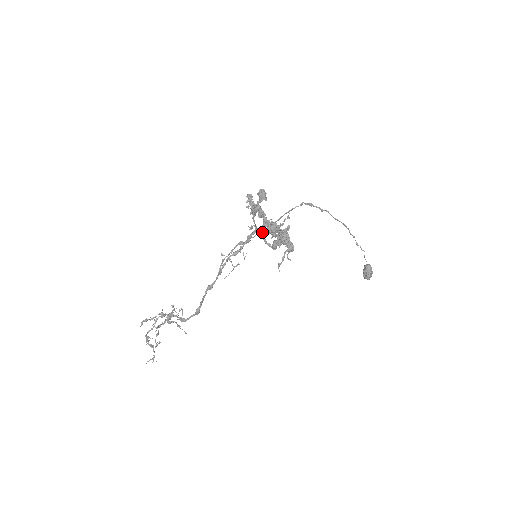
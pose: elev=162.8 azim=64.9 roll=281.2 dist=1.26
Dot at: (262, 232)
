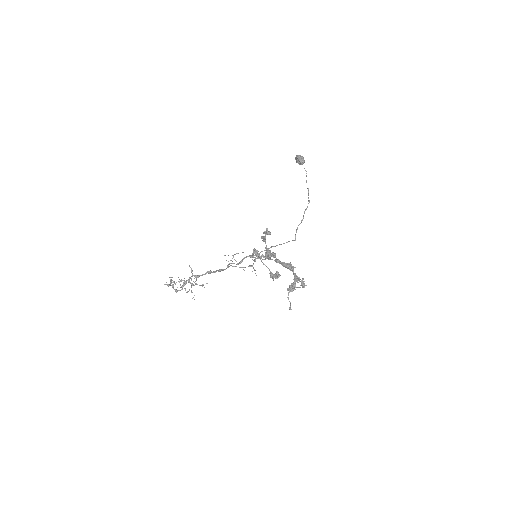
Dot at: occluded
